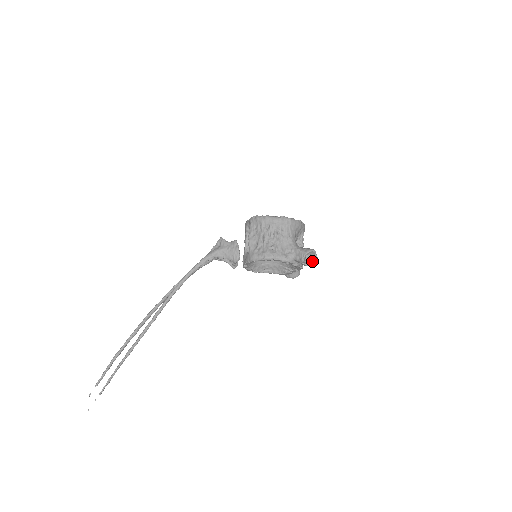
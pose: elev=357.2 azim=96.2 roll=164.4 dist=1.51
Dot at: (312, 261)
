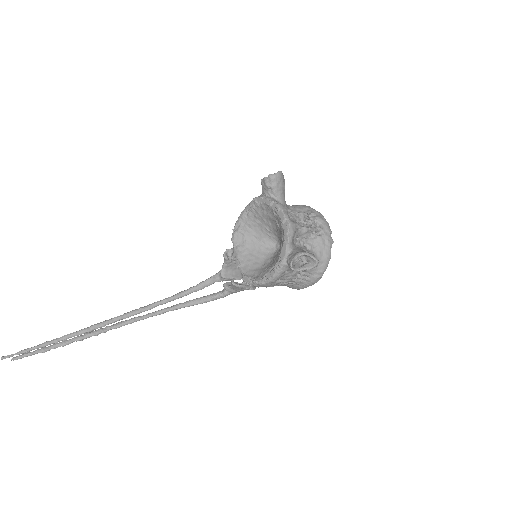
Dot at: (274, 177)
